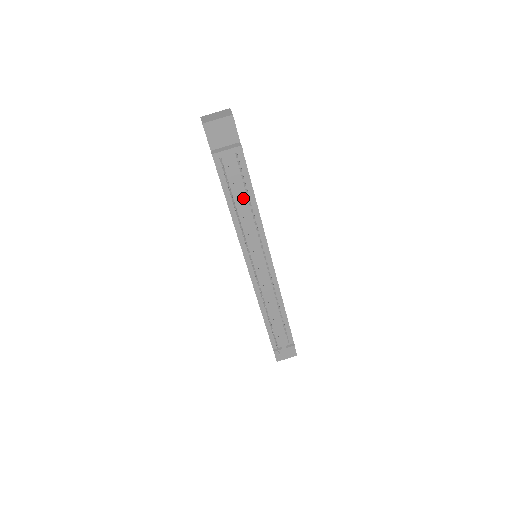
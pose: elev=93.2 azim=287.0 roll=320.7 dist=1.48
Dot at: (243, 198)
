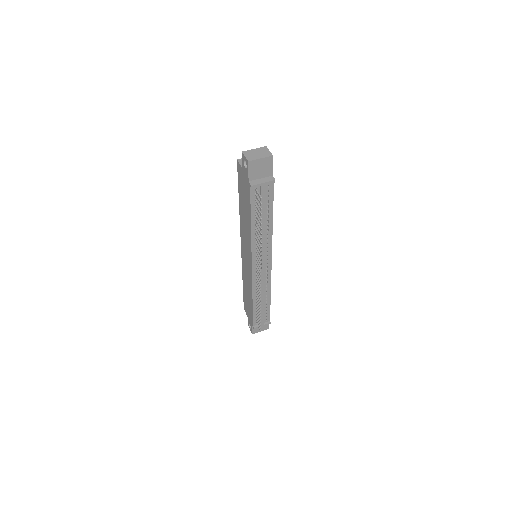
Dot at: (265, 218)
